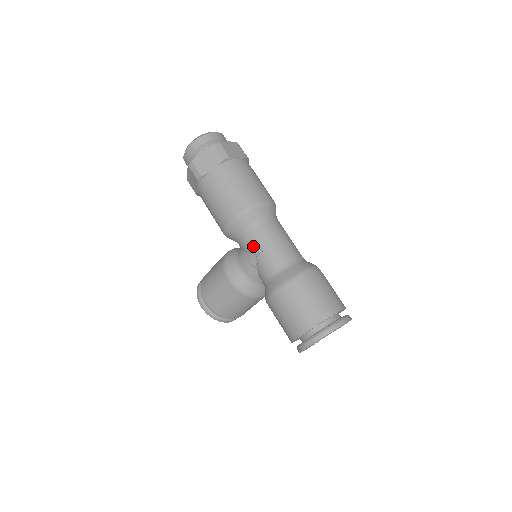
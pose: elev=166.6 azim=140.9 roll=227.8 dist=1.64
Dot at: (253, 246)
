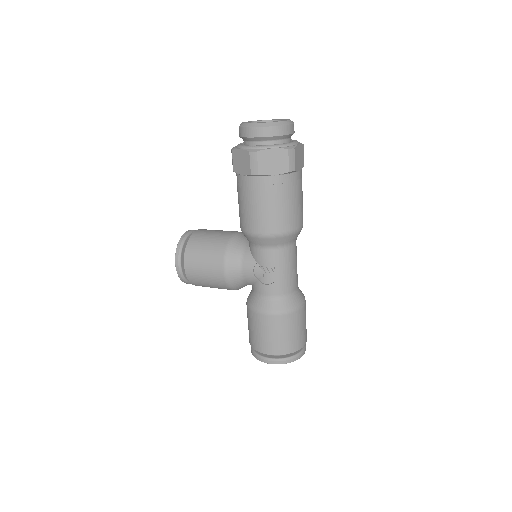
Dot at: (267, 263)
